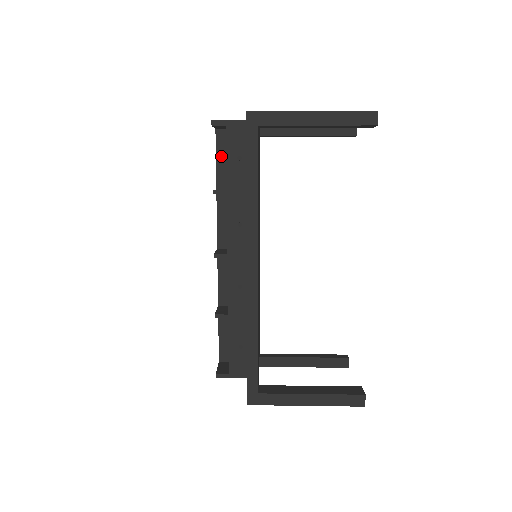
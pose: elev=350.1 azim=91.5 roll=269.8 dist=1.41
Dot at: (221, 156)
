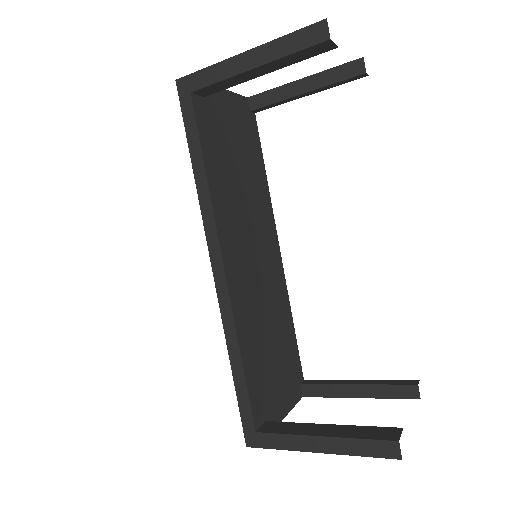
Dot at: occluded
